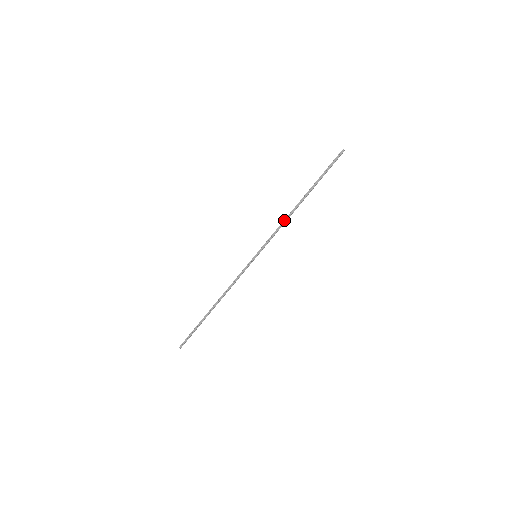
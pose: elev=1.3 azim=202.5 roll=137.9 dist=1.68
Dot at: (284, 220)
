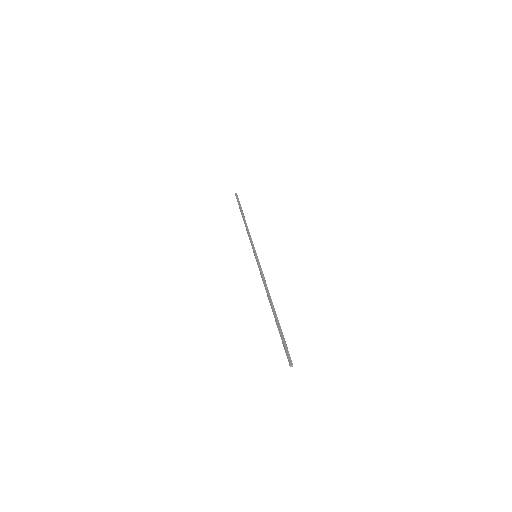
Dot at: (247, 230)
